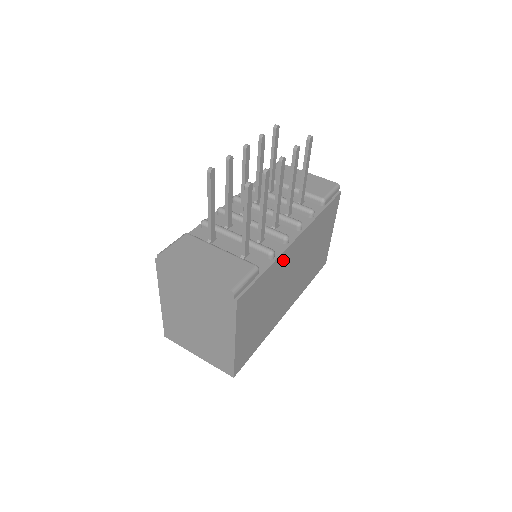
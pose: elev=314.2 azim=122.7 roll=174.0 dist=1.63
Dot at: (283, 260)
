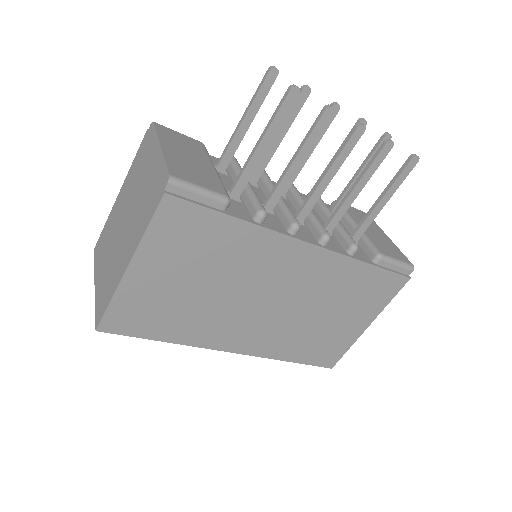
Dot at: (271, 247)
